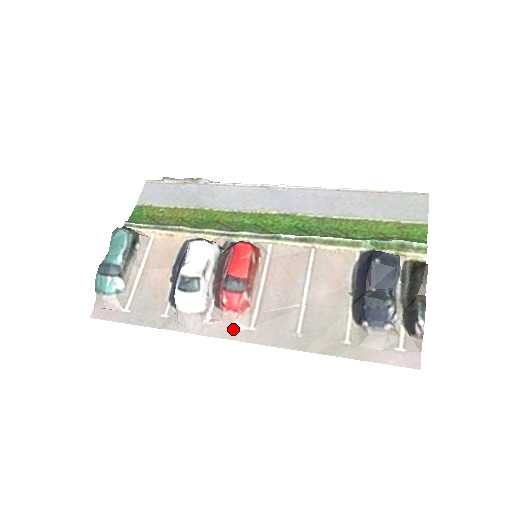
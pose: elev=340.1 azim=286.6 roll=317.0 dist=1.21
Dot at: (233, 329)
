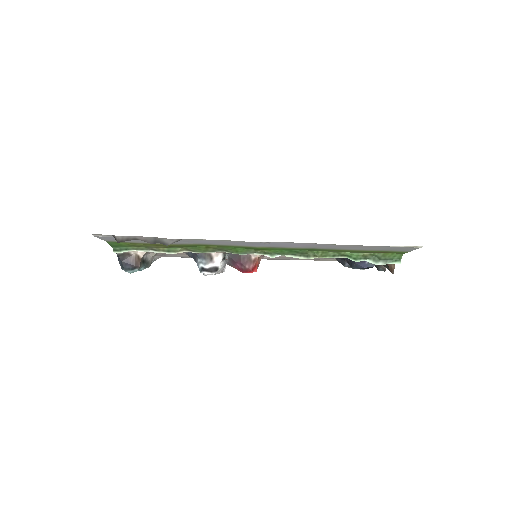
Dot at: occluded
